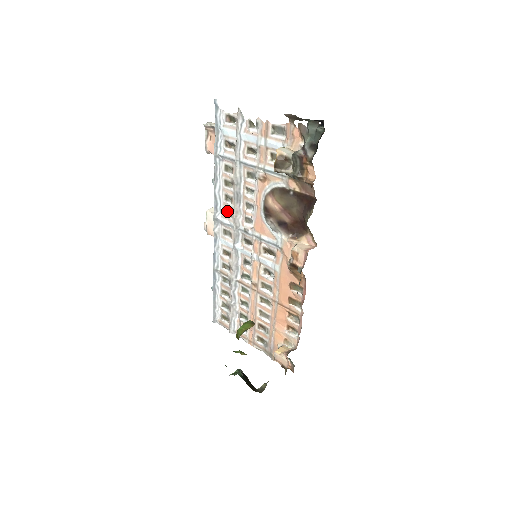
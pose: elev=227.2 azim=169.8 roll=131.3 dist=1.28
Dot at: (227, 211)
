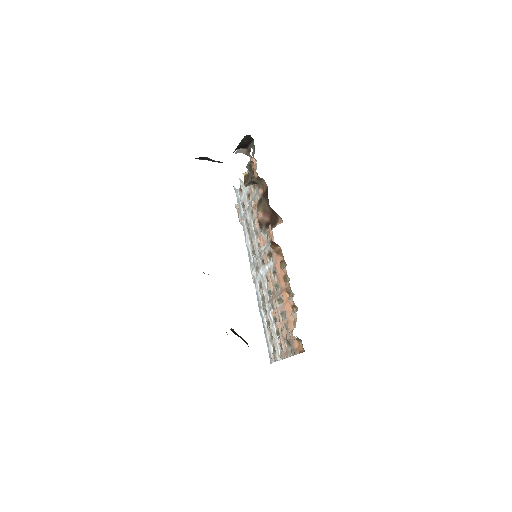
Dot at: (254, 252)
